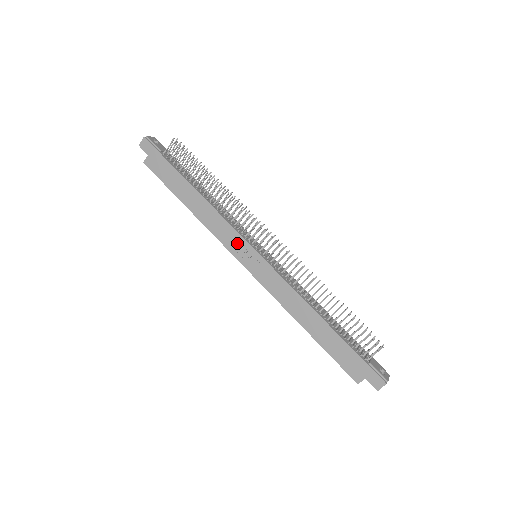
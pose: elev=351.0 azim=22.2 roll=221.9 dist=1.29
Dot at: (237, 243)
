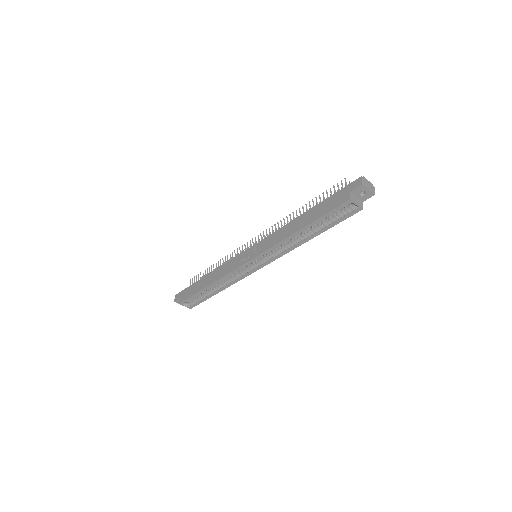
Dot at: (239, 260)
